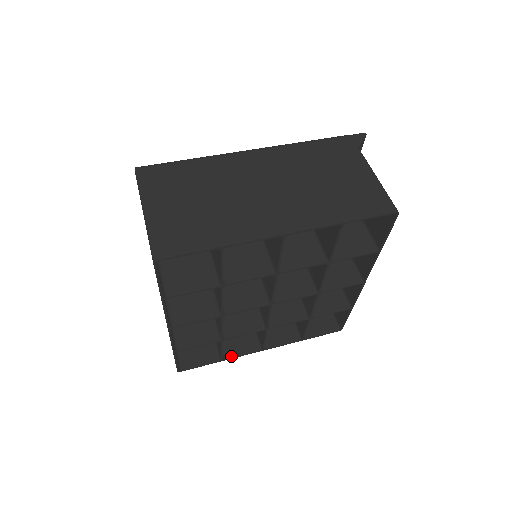
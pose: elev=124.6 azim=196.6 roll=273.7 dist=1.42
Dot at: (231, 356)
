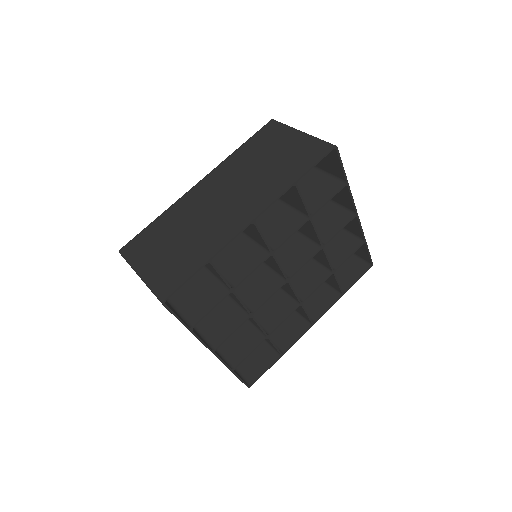
Dot at: (195, 333)
